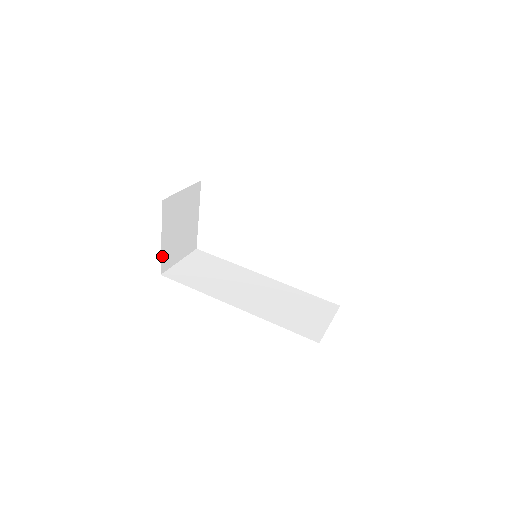
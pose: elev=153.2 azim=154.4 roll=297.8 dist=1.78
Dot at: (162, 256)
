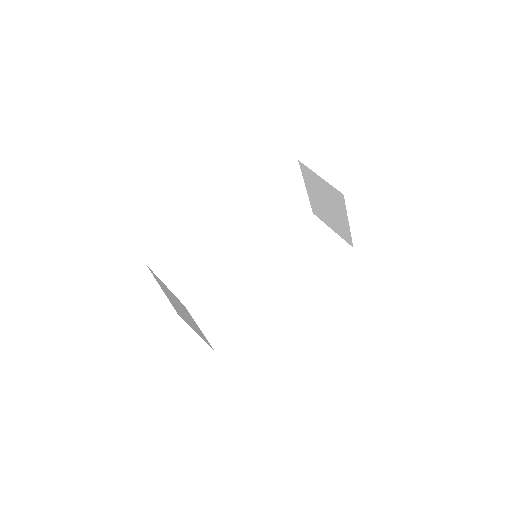
Dot at: occluded
